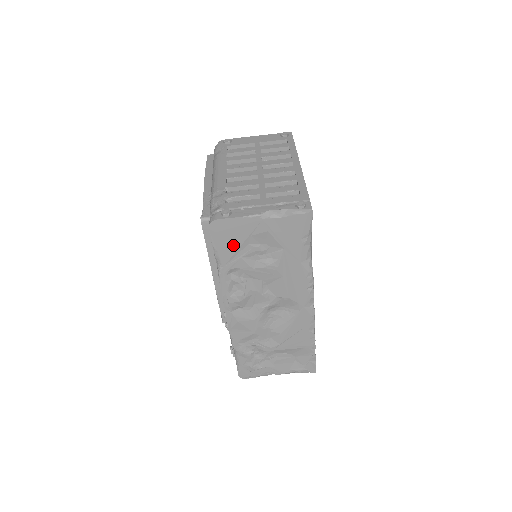
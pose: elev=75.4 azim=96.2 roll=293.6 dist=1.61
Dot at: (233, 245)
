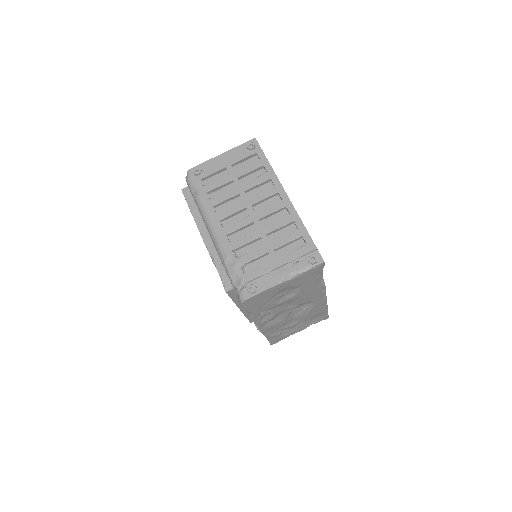
Dot at: (262, 303)
